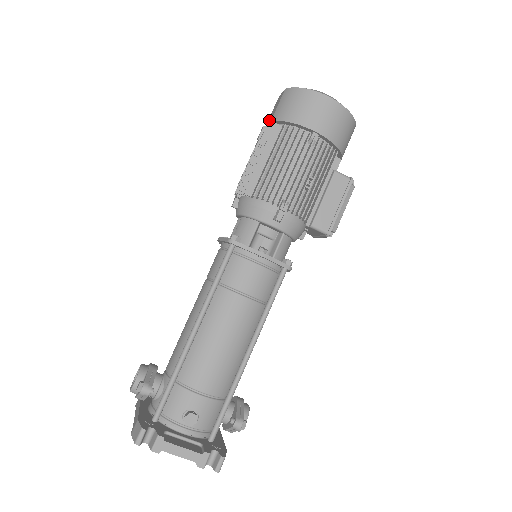
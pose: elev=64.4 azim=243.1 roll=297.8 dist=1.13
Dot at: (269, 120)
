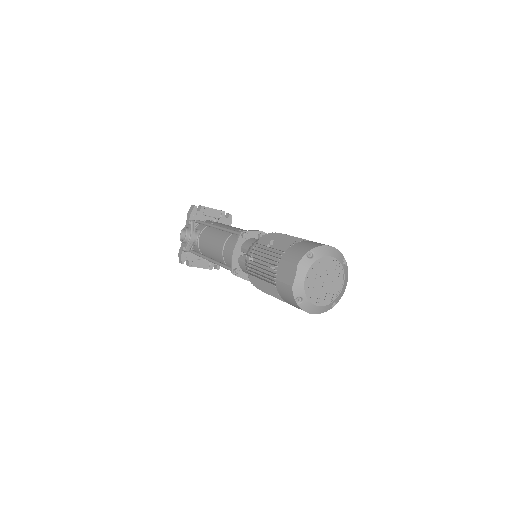
Dot at: (280, 270)
